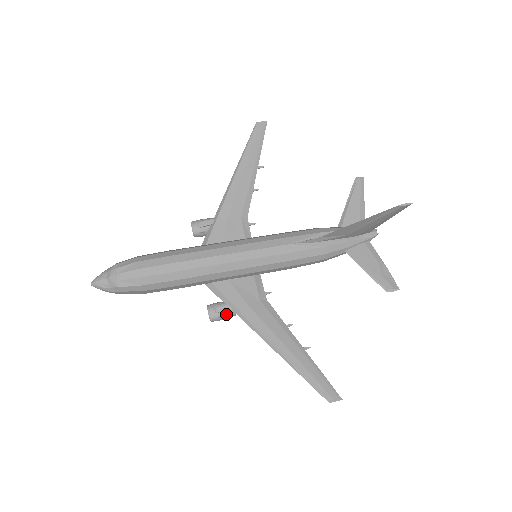
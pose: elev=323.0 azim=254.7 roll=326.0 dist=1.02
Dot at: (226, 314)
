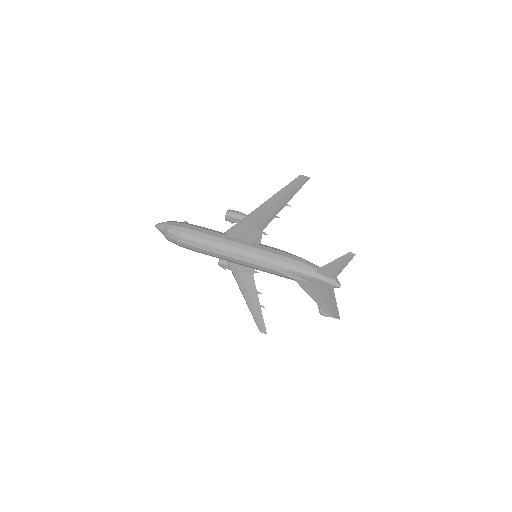
Dot at: (228, 269)
